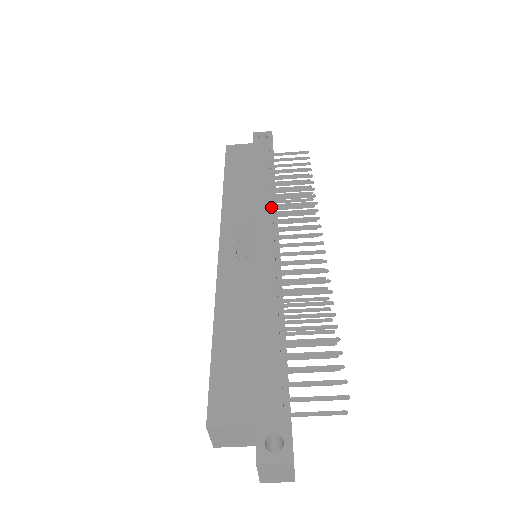
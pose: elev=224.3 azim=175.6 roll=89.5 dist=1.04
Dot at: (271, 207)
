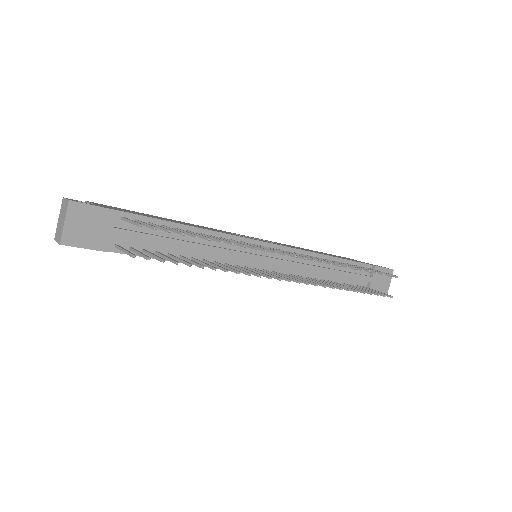
Dot at: (305, 250)
